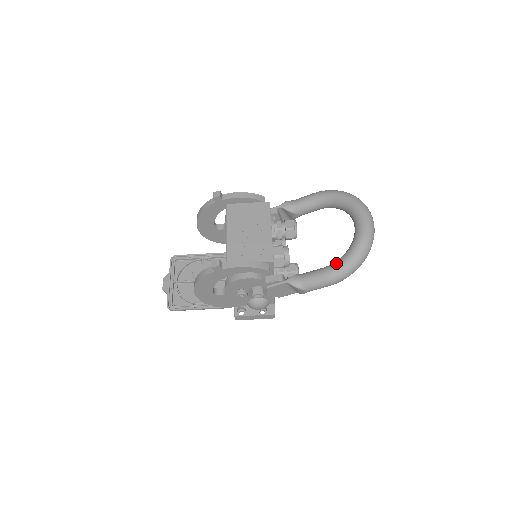
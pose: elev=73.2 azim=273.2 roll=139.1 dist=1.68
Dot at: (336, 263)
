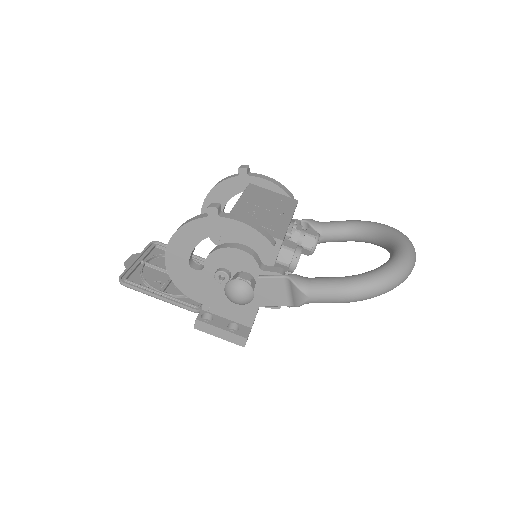
Dot at: (359, 274)
